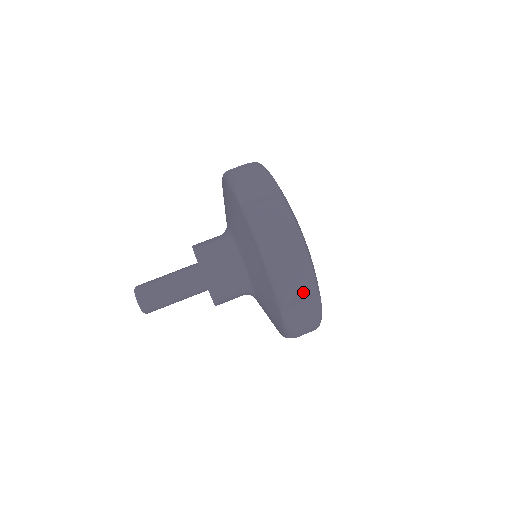
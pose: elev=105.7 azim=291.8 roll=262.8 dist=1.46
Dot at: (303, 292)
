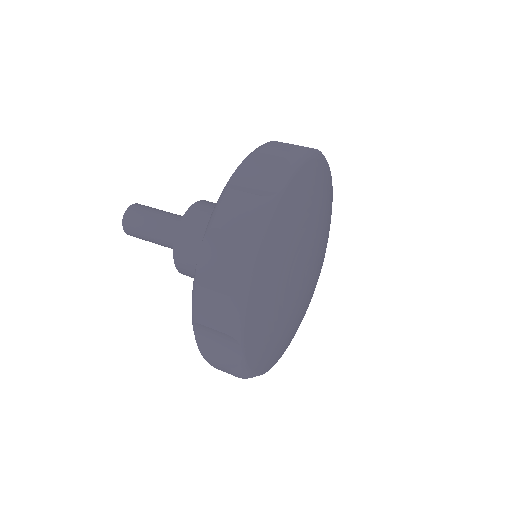
Dot at: (217, 324)
